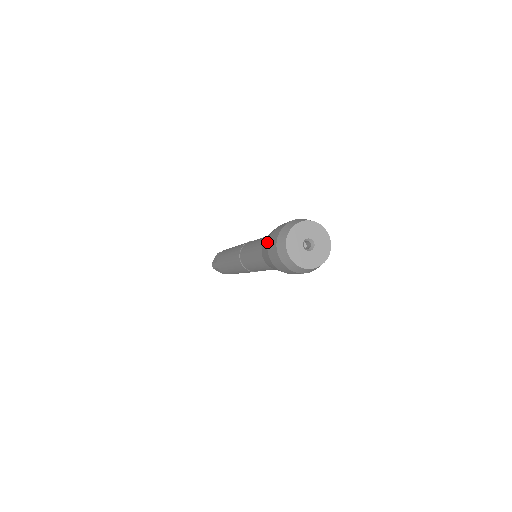
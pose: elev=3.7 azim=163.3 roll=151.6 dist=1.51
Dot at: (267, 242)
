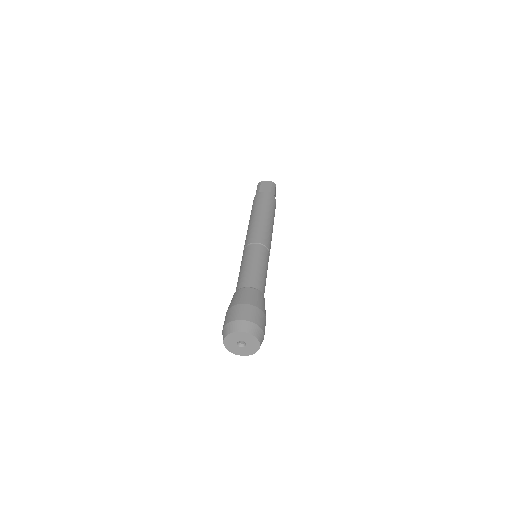
Dot at: (240, 303)
